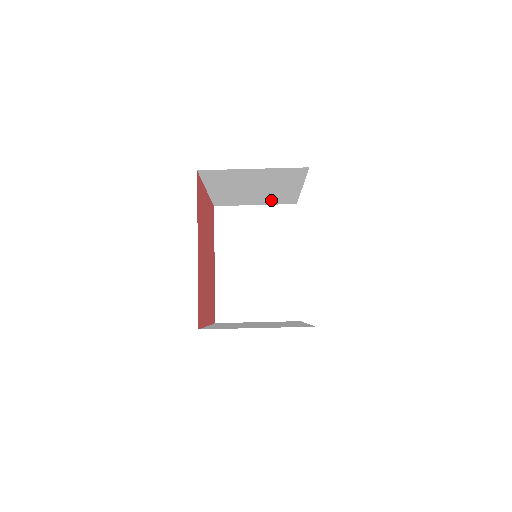
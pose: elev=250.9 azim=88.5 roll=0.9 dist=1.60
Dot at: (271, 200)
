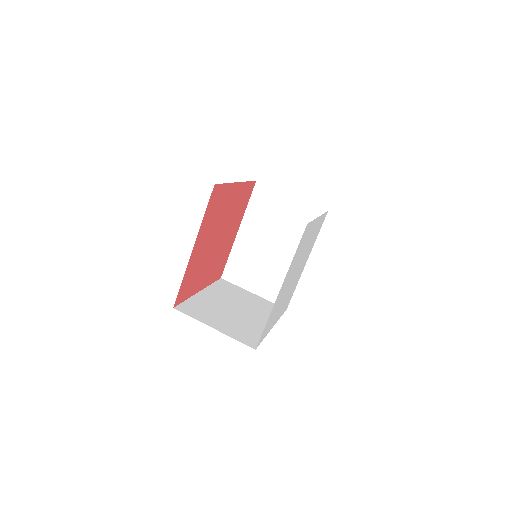
Dot at: (271, 285)
